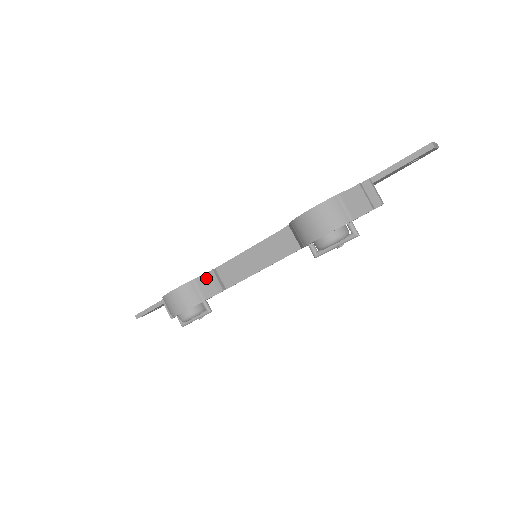
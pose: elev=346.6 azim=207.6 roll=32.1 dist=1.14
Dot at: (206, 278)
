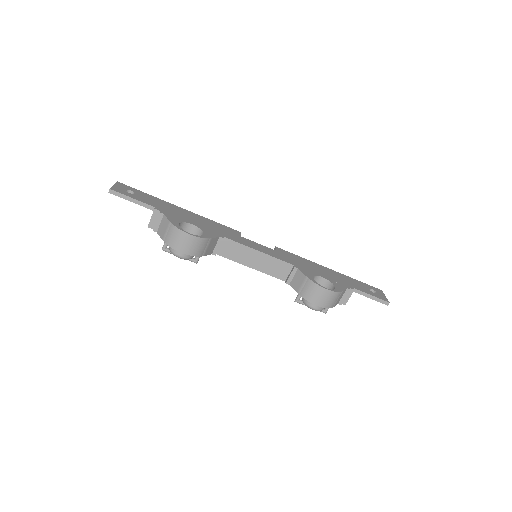
Dot at: (215, 241)
